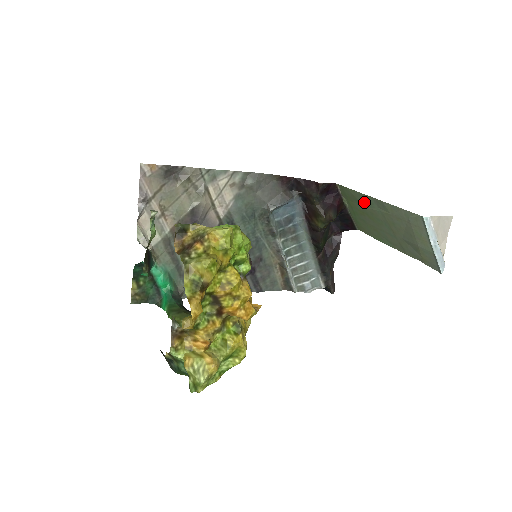
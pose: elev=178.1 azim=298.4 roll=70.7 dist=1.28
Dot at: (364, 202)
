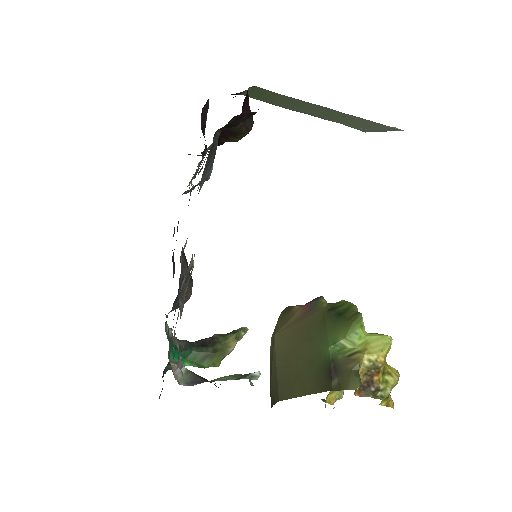
Dot at: (302, 103)
